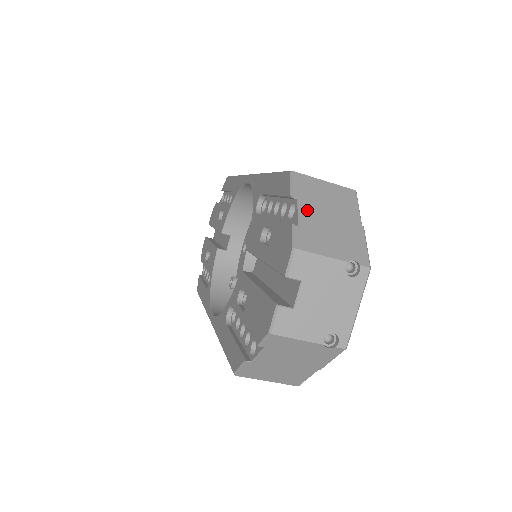
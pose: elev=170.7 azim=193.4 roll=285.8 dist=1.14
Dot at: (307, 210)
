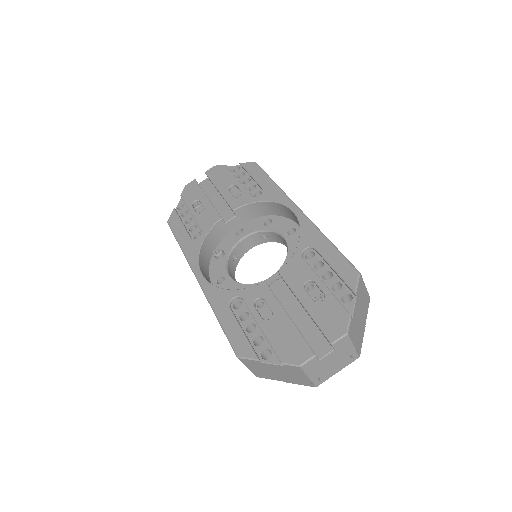
Dot at: (357, 307)
